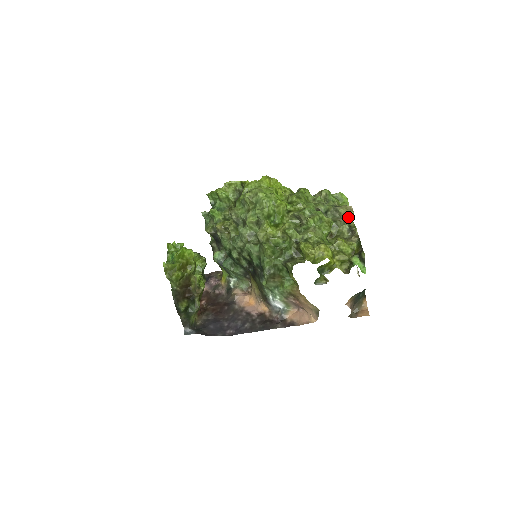
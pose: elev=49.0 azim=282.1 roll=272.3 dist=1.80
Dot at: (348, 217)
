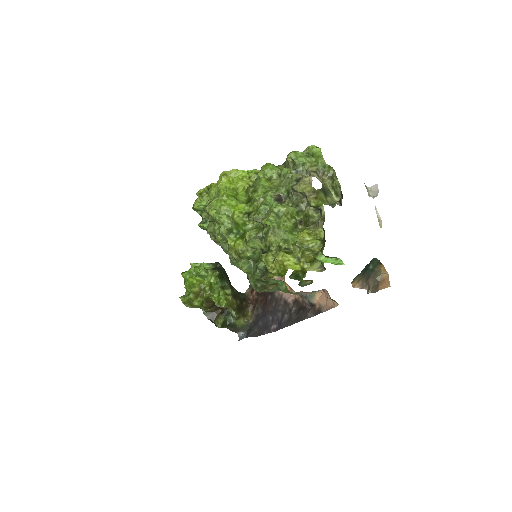
Dot at: (307, 196)
